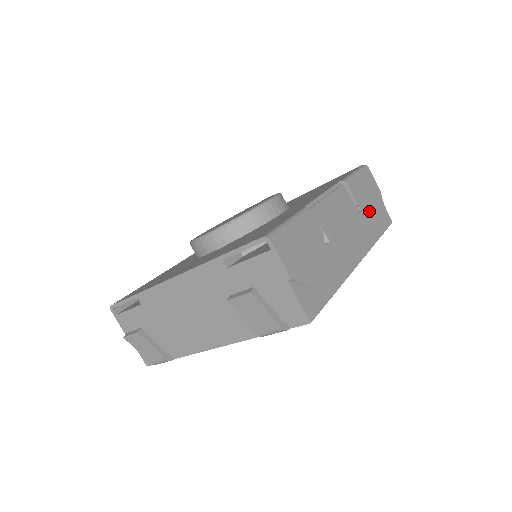
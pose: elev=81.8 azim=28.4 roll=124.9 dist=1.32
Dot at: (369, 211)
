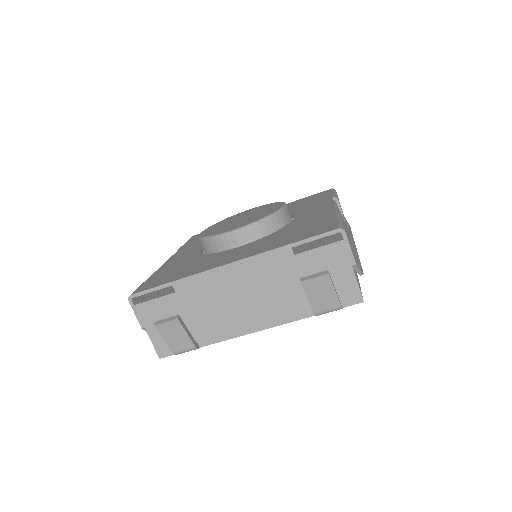
Dot at: (347, 225)
